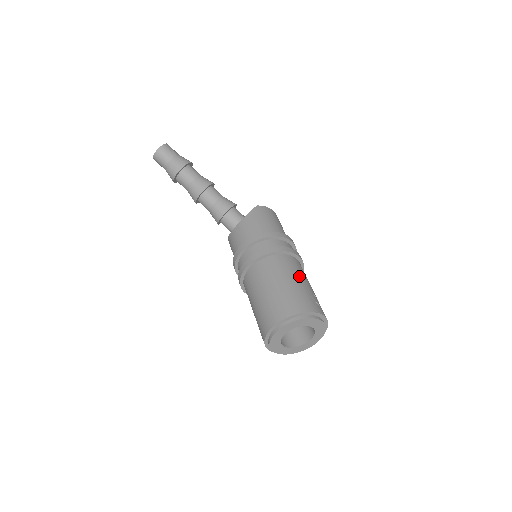
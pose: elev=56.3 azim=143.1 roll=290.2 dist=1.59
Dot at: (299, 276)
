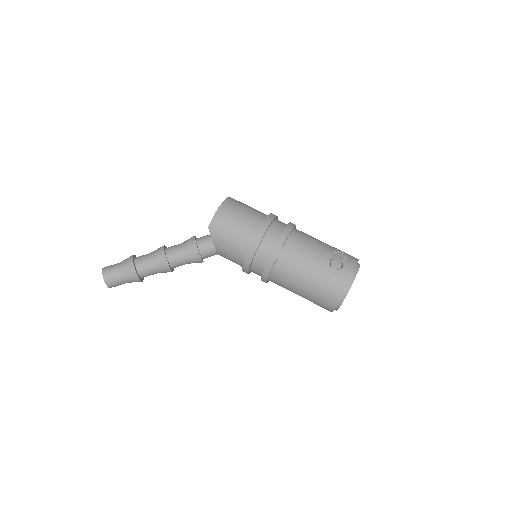
Dot at: (307, 264)
